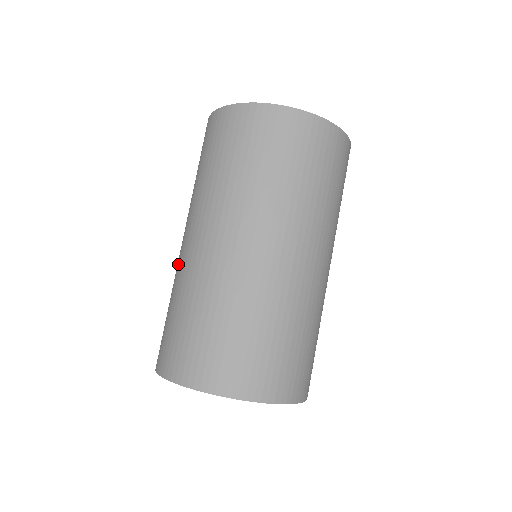
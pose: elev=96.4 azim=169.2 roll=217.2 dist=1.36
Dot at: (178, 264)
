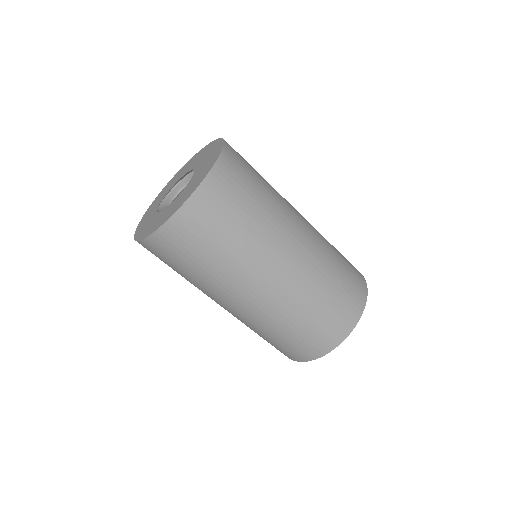
Dot at: (237, 318)
